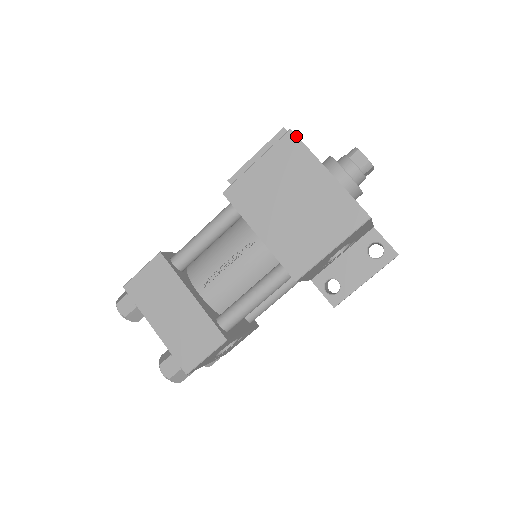
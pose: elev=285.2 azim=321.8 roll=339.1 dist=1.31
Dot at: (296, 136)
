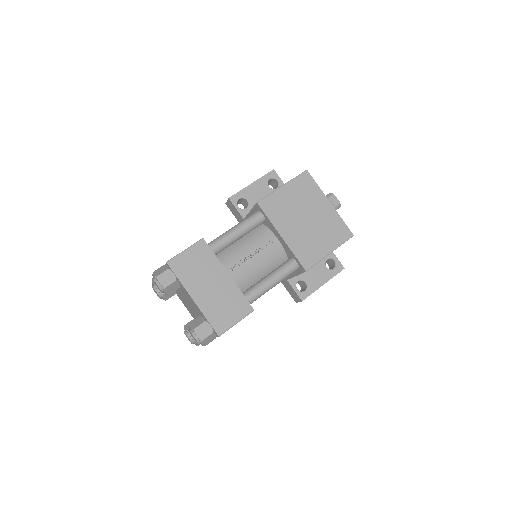
Dot at: (310, 175)
